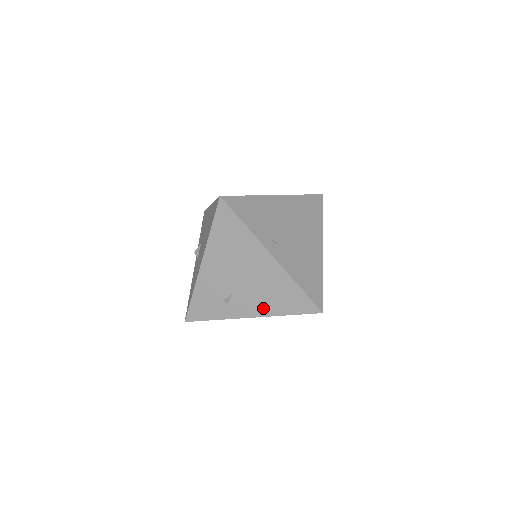
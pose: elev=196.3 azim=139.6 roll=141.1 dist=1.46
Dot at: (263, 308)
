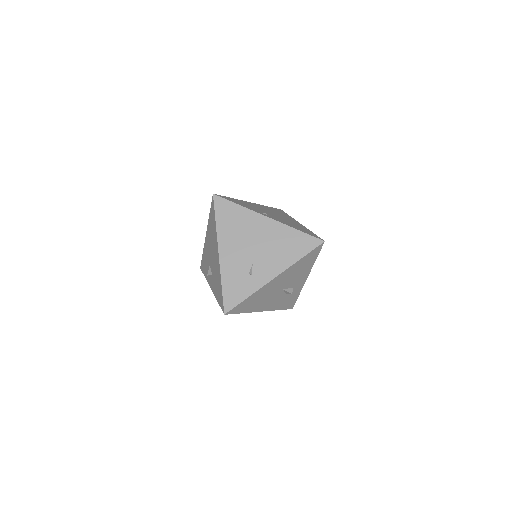
Dot at: (281, 263)
